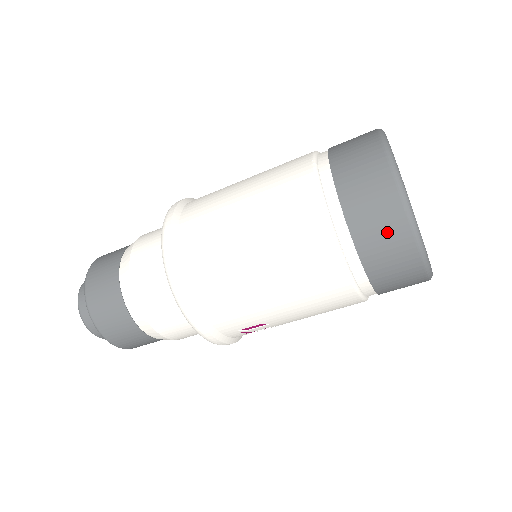
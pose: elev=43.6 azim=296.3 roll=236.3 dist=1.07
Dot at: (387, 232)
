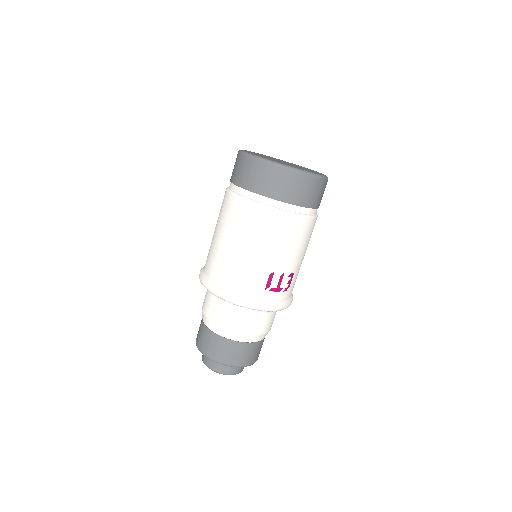
Dot at: (260, 175)
